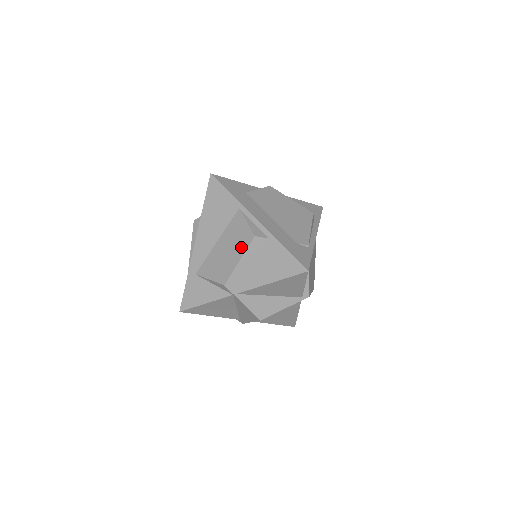
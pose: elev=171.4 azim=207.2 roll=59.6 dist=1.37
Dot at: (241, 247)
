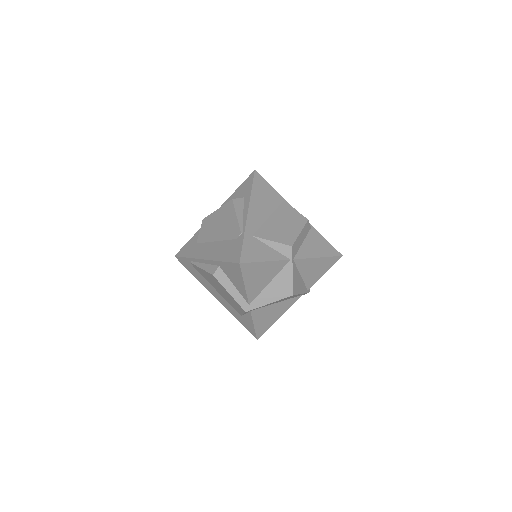
Dot at: (298, 224)
